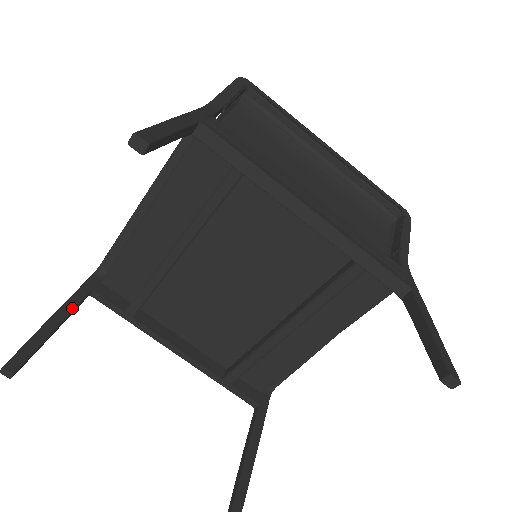
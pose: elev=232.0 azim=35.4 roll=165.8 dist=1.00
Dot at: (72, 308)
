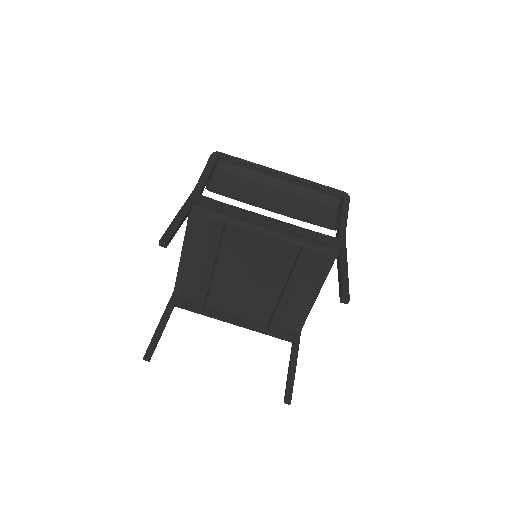
Dot at: (167, 317)
